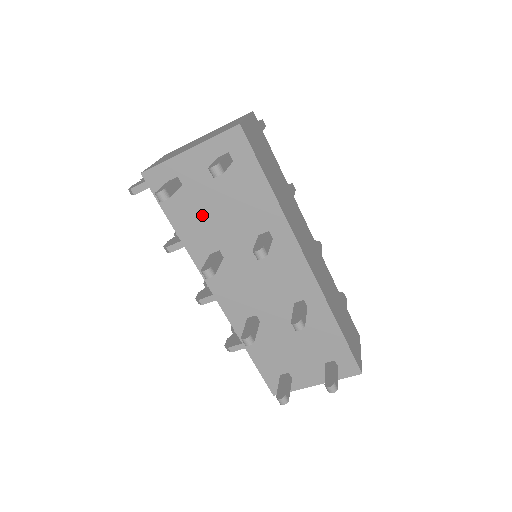
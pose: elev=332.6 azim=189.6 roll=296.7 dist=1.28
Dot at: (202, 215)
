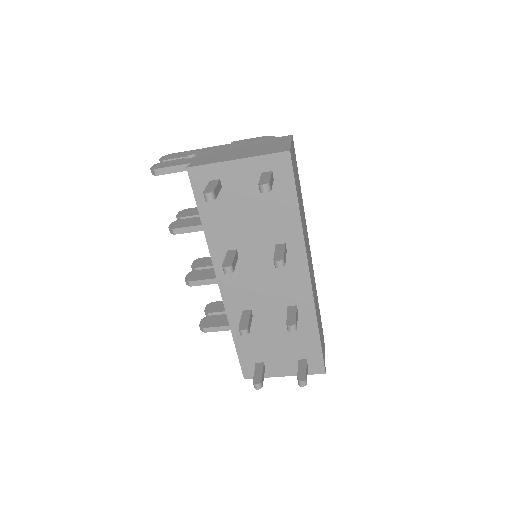
Dot at: (231, 216)
